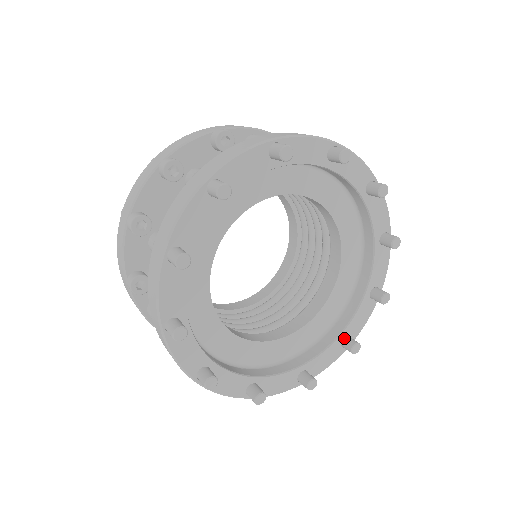
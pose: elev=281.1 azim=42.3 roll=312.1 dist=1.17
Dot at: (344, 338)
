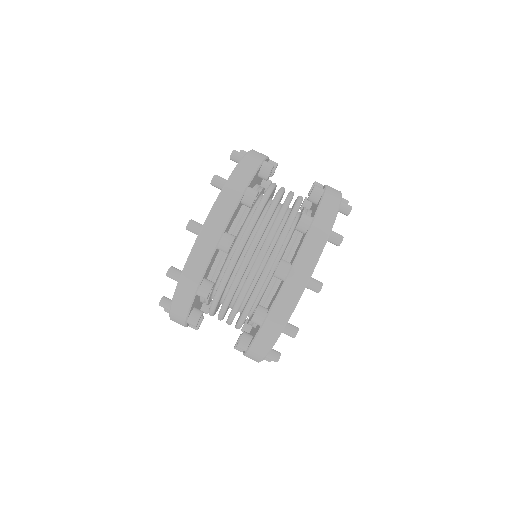
Dot at: occluded
